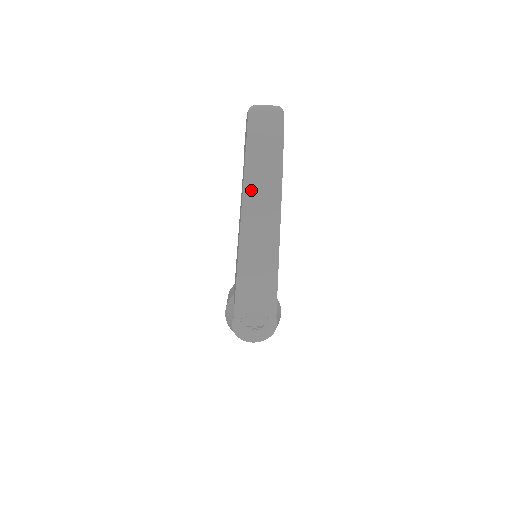
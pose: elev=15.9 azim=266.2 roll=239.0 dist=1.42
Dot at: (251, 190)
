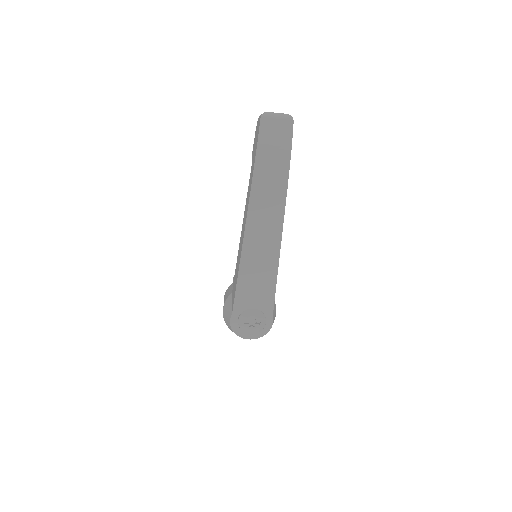
Dot at: (258, 191)
